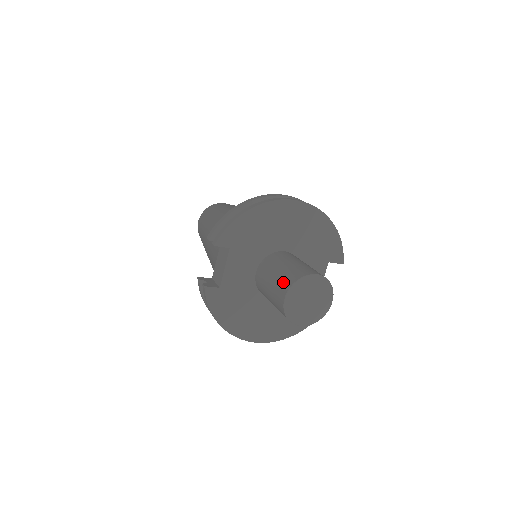
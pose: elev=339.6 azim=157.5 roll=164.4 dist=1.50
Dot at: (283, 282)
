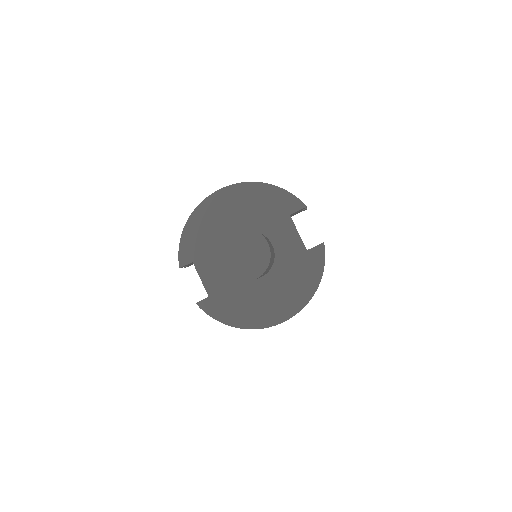
Dot at: occluded
